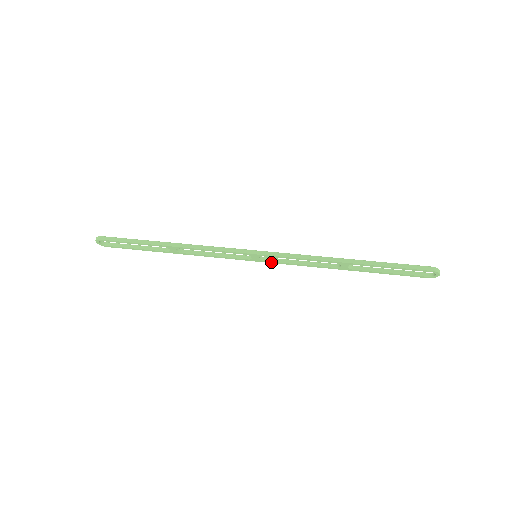
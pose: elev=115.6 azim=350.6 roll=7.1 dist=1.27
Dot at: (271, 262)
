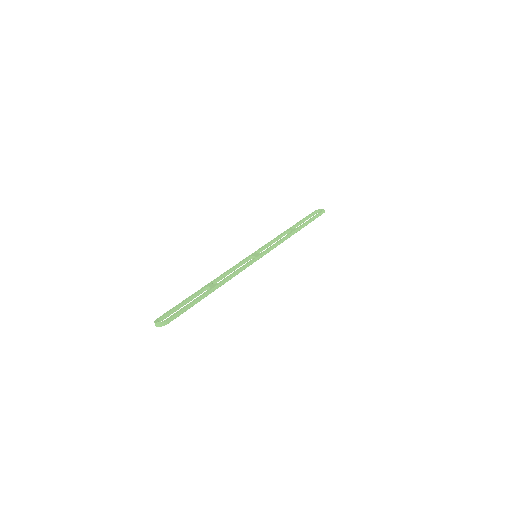
Dot at: occluded
